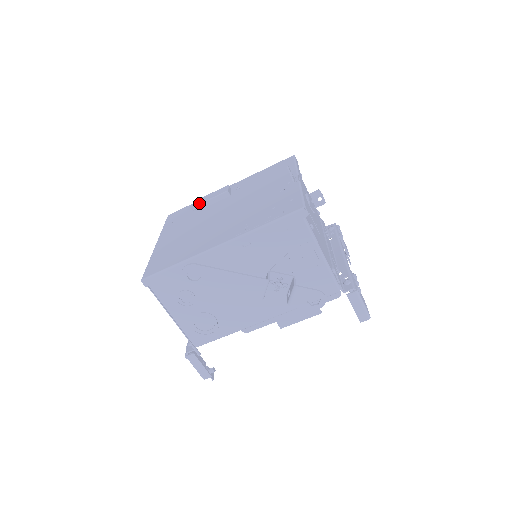
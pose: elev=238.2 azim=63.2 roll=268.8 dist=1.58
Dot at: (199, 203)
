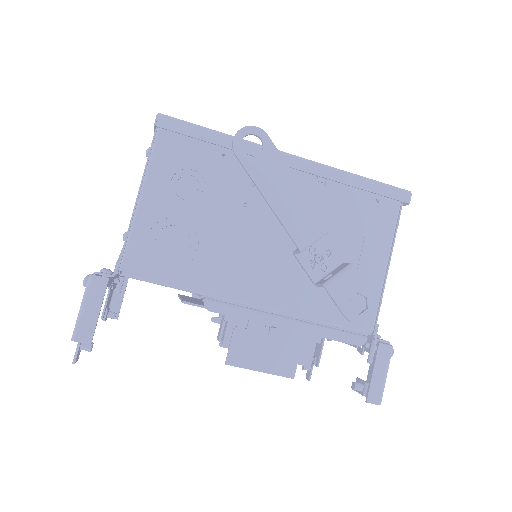
Dot at: occluded
